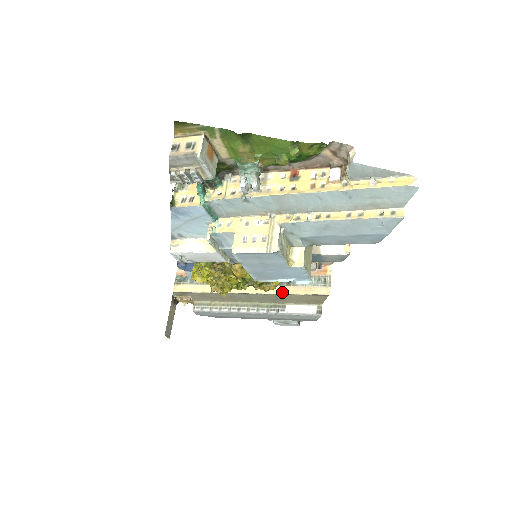
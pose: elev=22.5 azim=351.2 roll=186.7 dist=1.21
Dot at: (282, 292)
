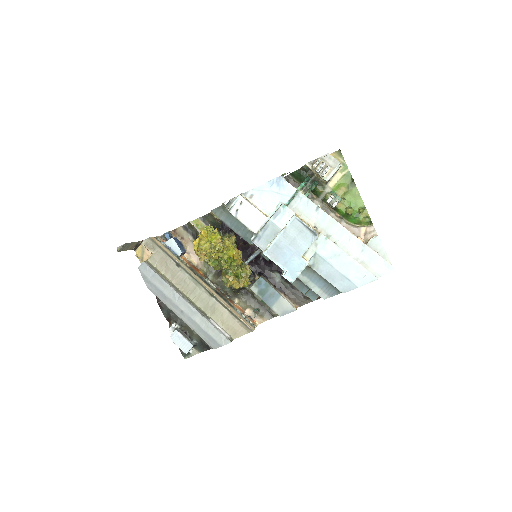
Dot at: (225, 303)
